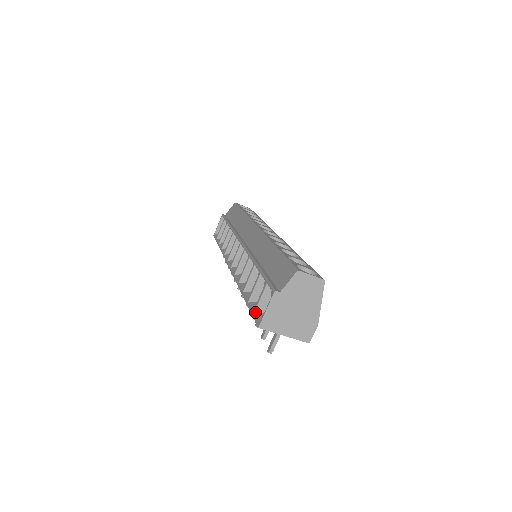
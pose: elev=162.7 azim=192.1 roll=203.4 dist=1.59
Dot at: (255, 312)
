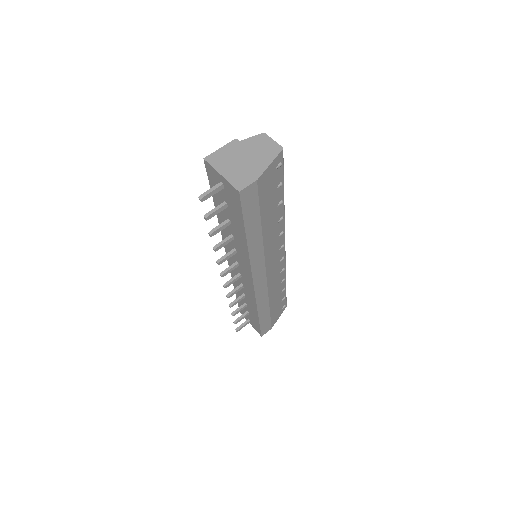
Dot at: occluded
